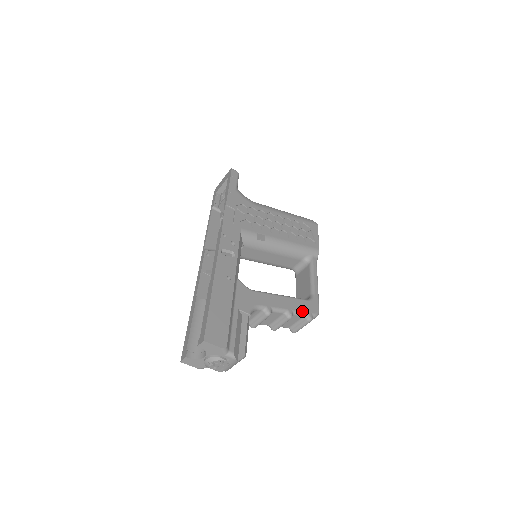
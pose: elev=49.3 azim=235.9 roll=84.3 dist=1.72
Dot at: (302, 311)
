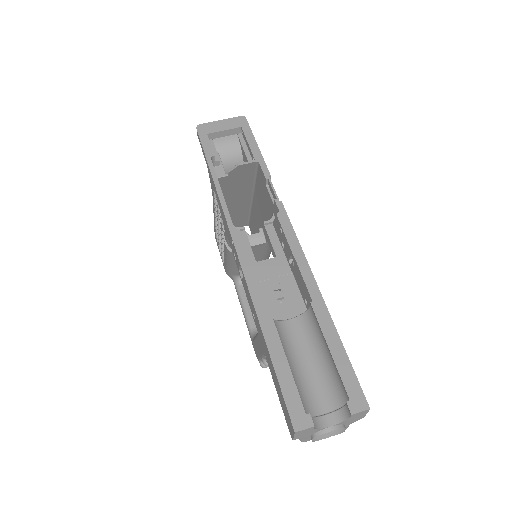
Dot at: occluded
